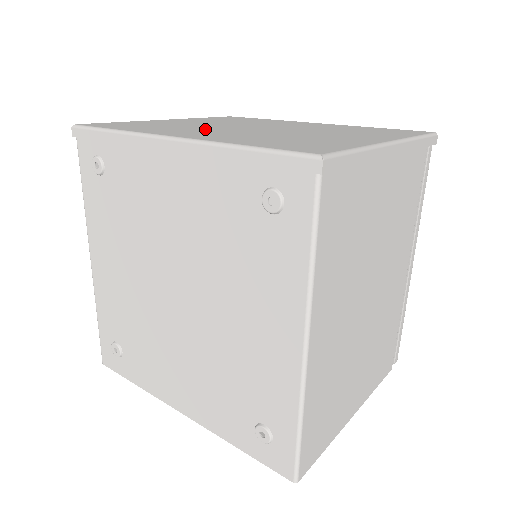
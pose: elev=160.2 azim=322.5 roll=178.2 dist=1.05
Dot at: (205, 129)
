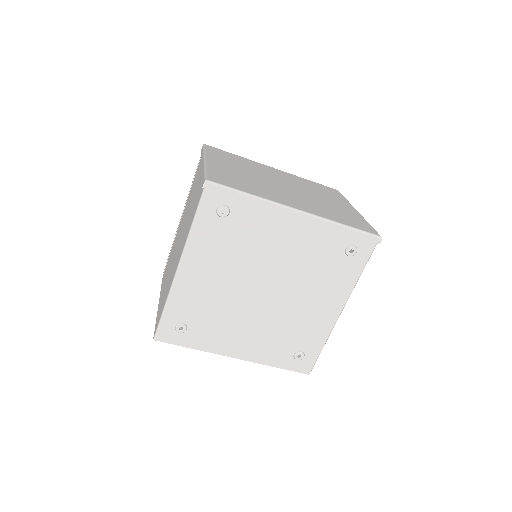
Dot at: (277, 191)
